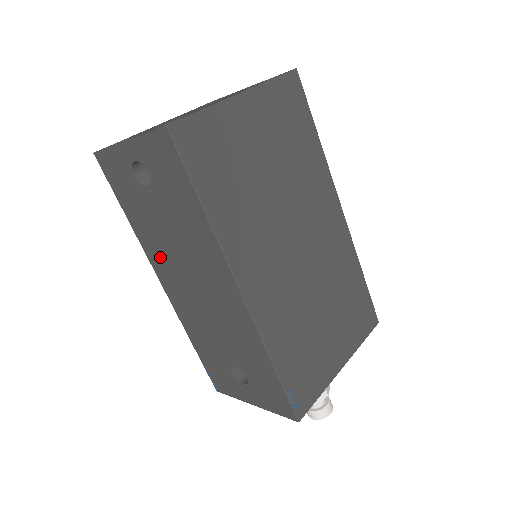
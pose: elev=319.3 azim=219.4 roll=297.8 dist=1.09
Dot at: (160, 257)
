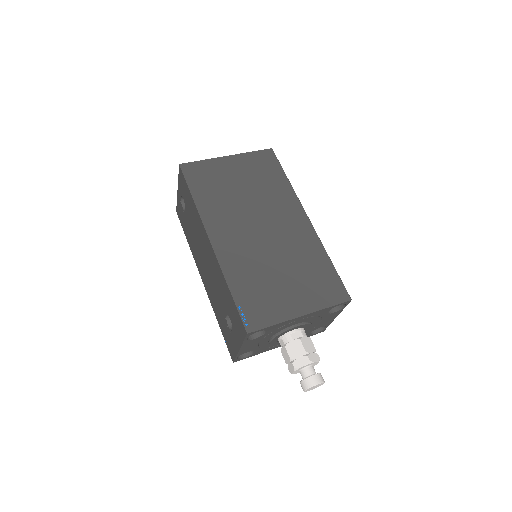
Dot at: (197, 256)
